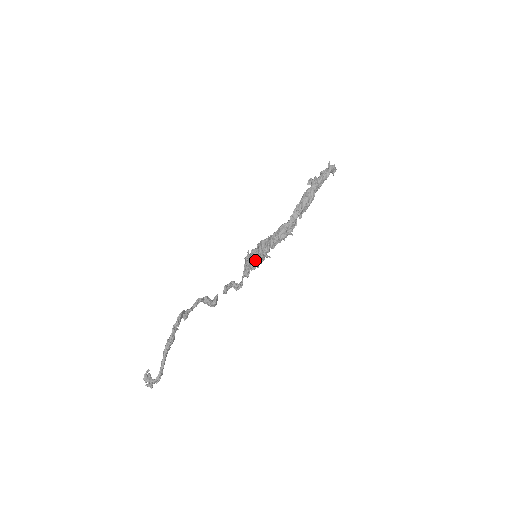
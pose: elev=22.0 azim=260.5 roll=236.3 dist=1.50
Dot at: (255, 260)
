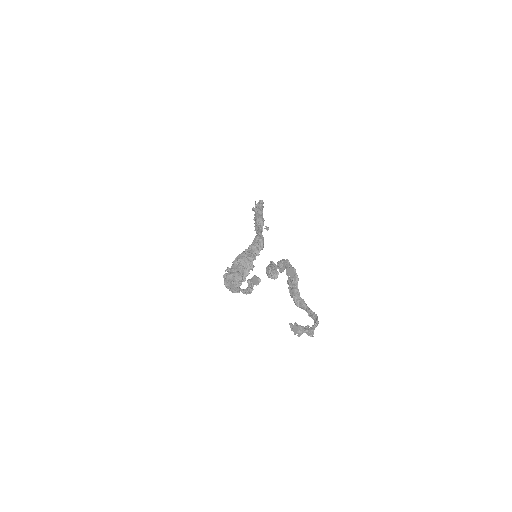
Dot at: (243, 271)
